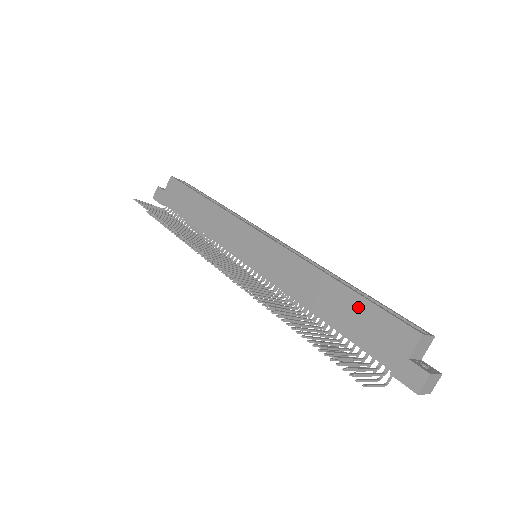
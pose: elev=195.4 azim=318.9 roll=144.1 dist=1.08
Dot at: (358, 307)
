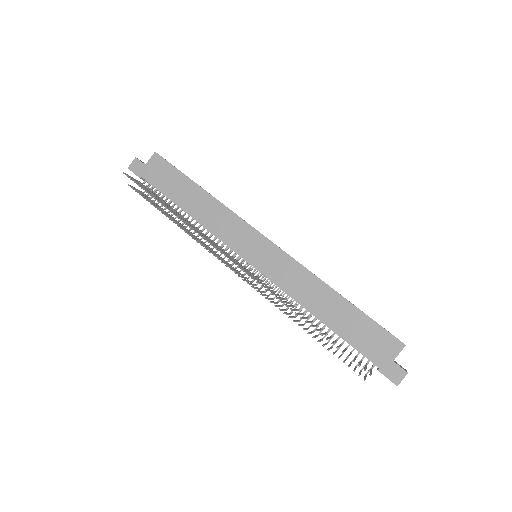
Dot at: (357, 318)
